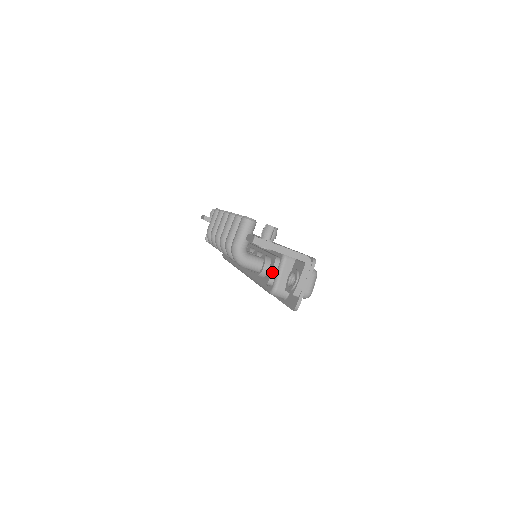
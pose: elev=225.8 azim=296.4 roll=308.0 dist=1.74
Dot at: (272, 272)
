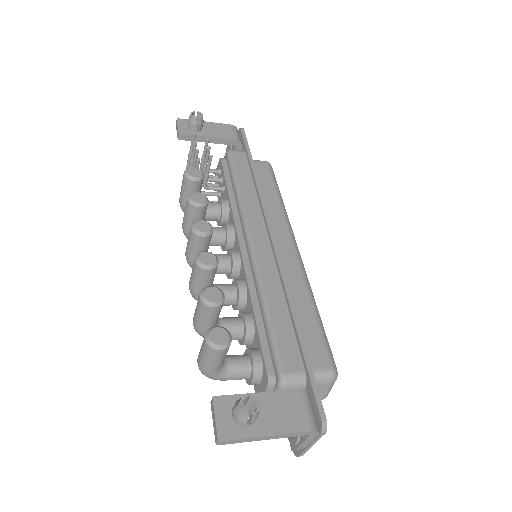
Dot at: occluded
